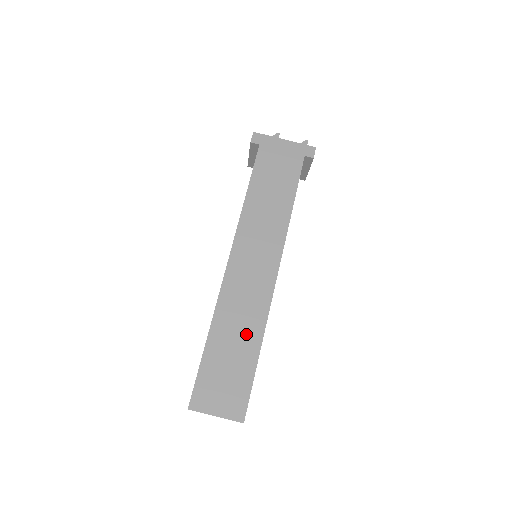
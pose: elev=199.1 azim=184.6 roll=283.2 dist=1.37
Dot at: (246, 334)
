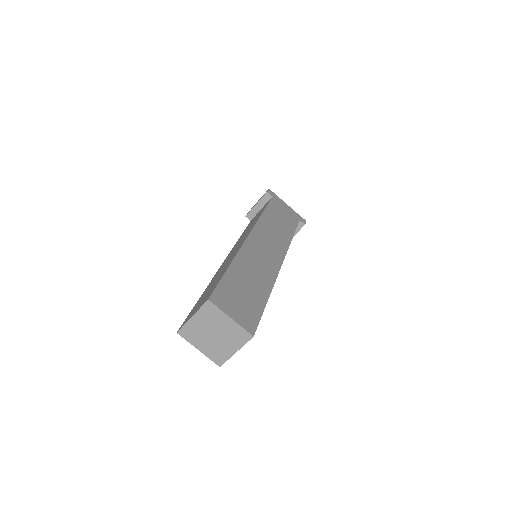
Dot at: (259, 282)
